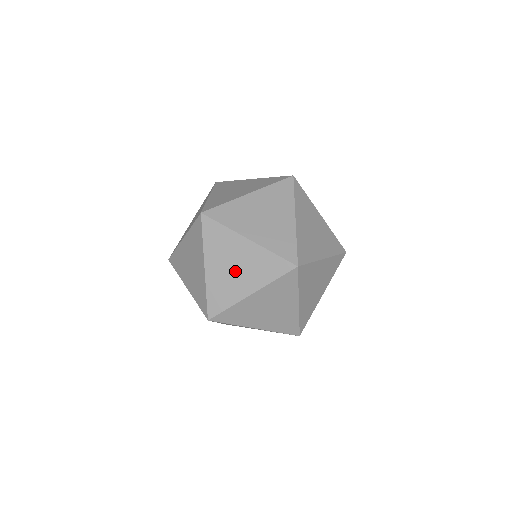
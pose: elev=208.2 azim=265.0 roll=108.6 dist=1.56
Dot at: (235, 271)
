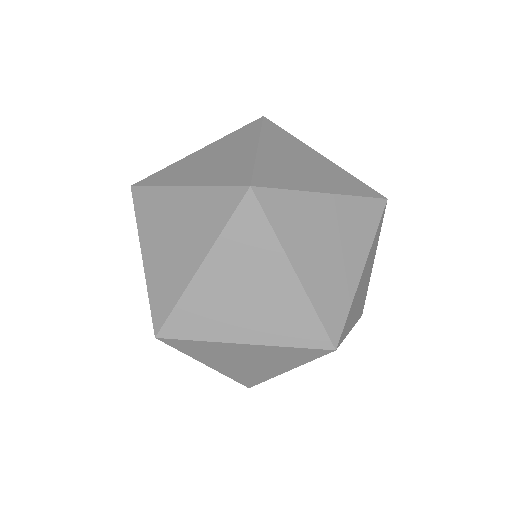
Dot at: (243, 300)
